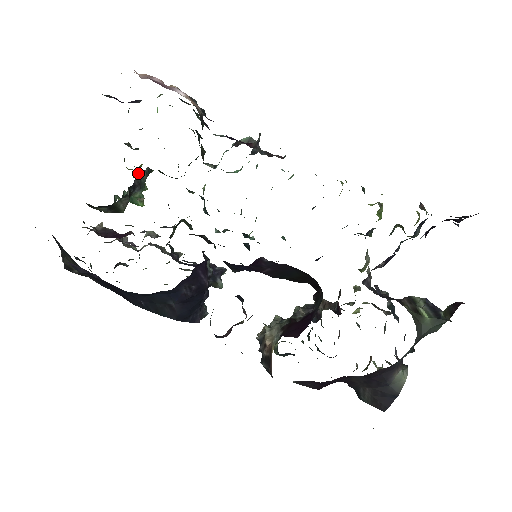
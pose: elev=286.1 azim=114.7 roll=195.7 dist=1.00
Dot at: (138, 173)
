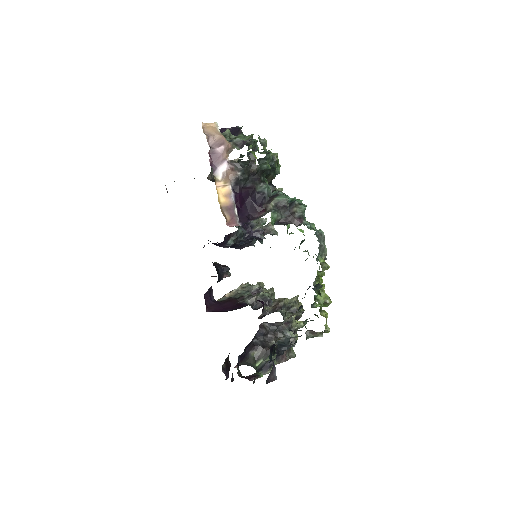
Dot at: occluded
